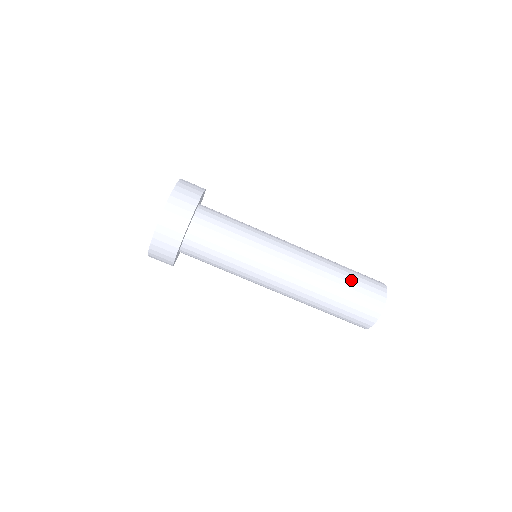
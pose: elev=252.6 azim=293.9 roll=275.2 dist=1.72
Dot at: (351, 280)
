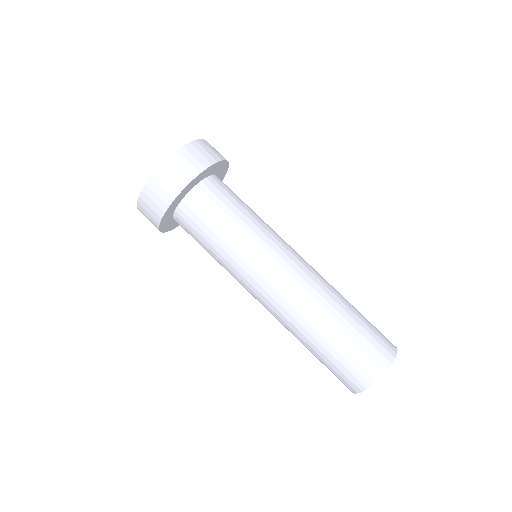
Dot at: (359, 312)
